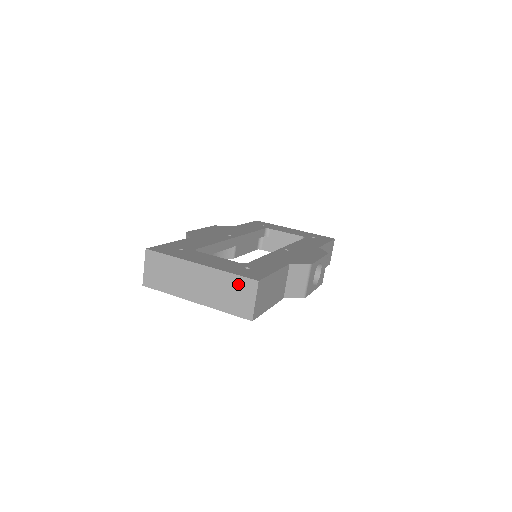
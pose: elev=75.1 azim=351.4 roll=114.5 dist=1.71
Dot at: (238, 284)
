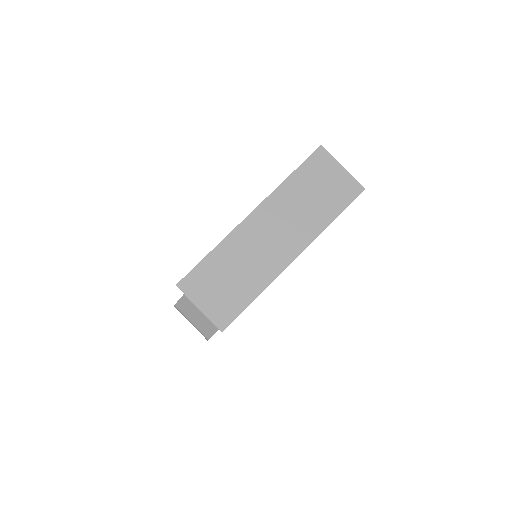
Dot at: (309, 175)
